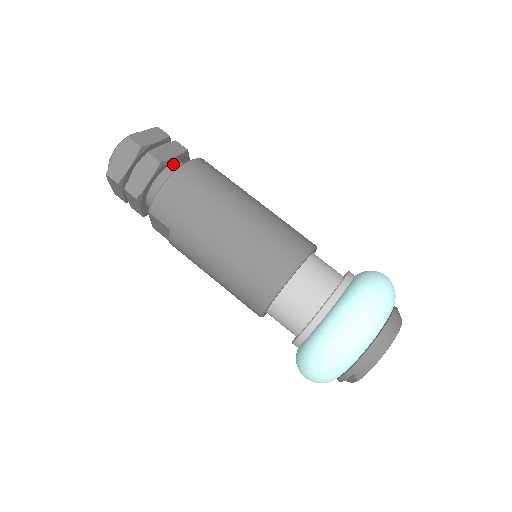
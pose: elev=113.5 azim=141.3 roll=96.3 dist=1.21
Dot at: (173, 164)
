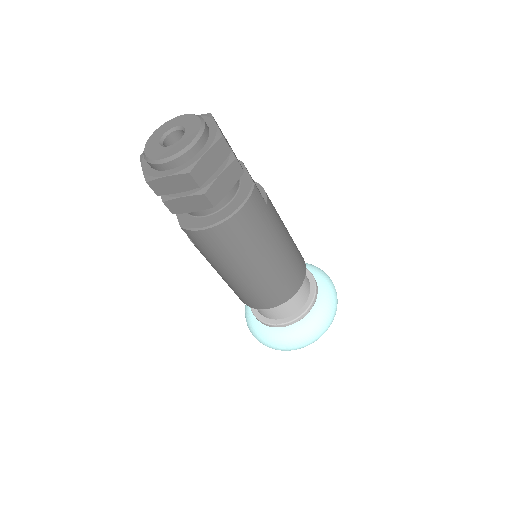
Dot at: occluded
